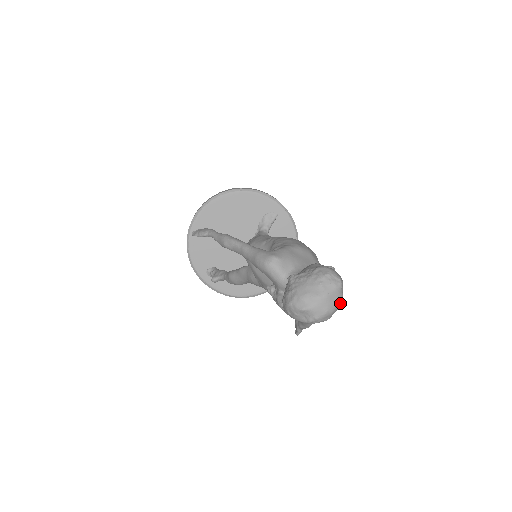
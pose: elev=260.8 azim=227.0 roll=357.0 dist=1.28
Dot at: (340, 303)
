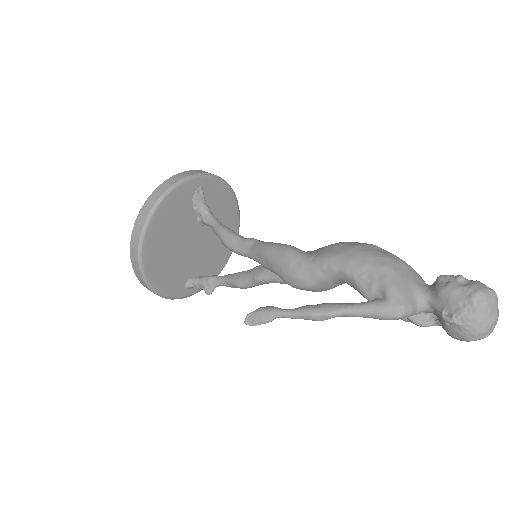
Dot at: occluded
